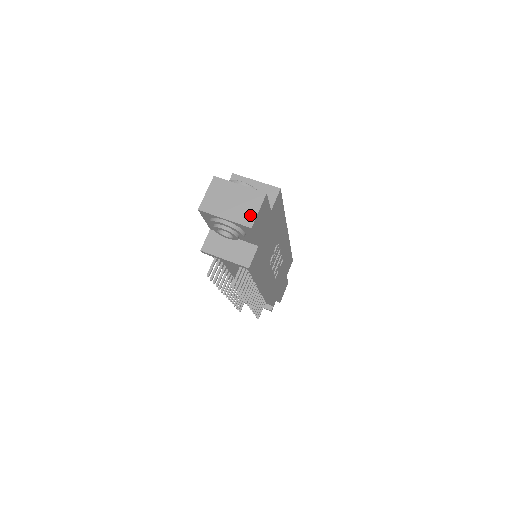
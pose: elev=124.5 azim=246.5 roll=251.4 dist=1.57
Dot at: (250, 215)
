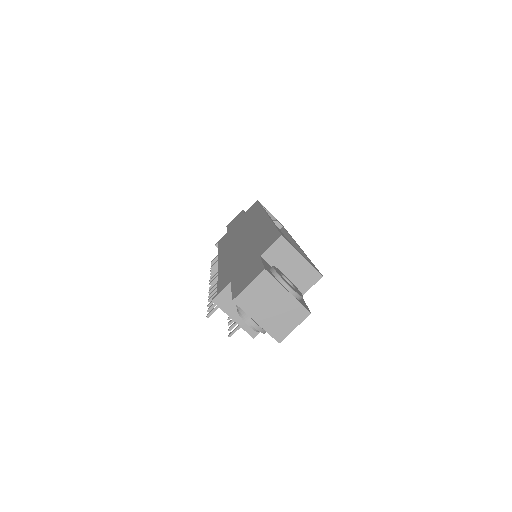
Dot at: (284, 330)
